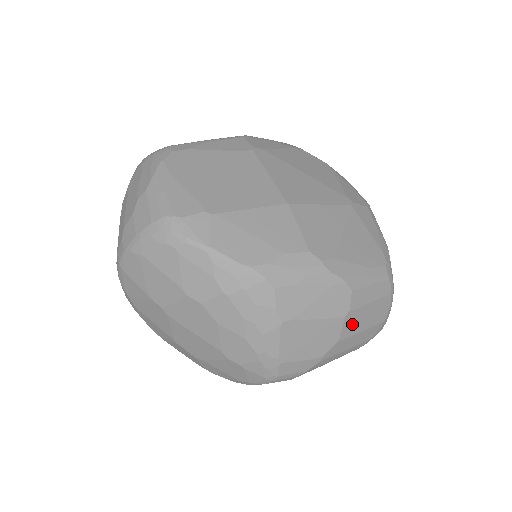
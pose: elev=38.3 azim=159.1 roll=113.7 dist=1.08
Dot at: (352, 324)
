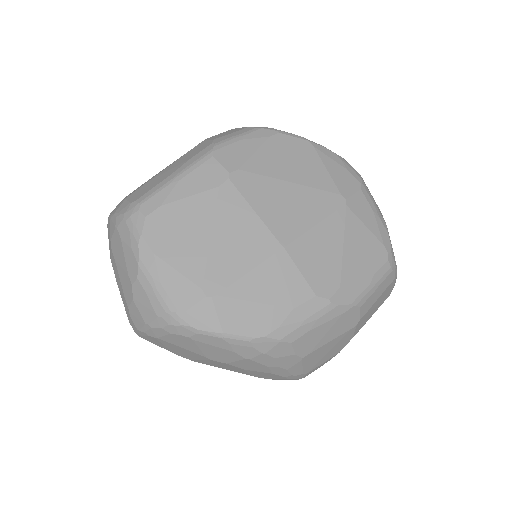
Dot at: (363, 321)
